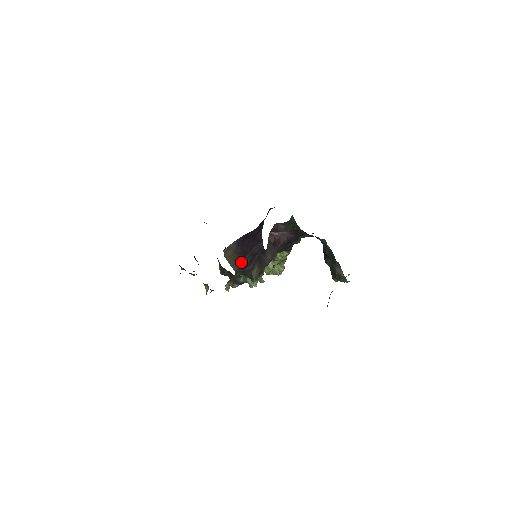
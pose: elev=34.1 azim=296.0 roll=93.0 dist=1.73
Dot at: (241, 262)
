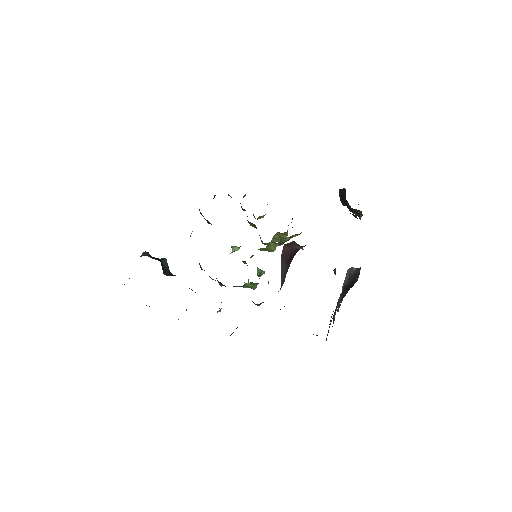
Dot at: occluded
